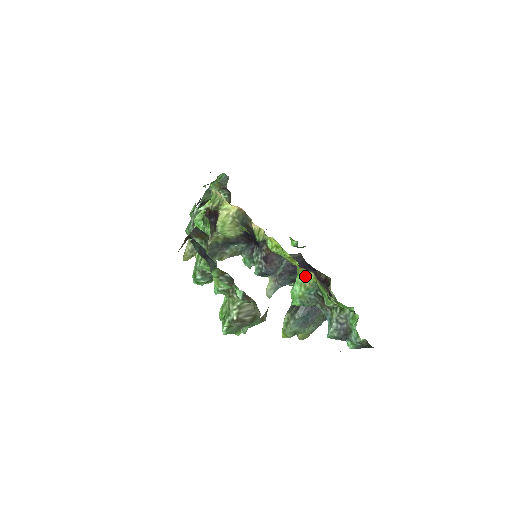
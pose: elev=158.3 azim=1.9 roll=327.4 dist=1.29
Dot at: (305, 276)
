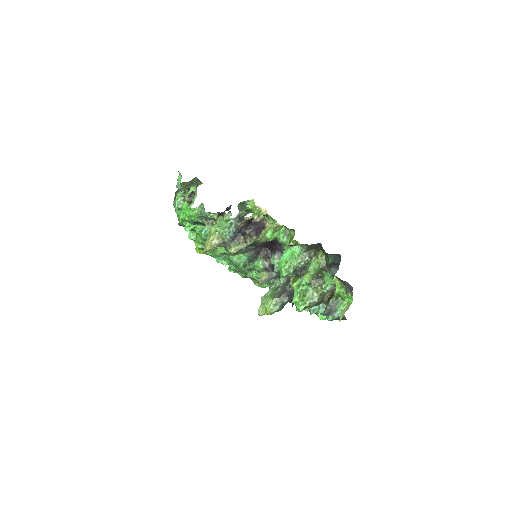
Dot at: occluded
